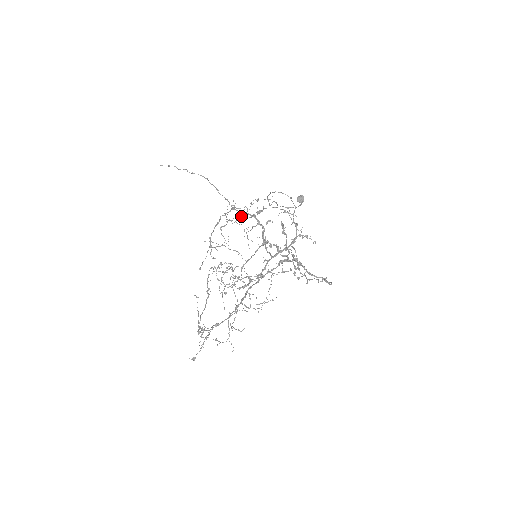
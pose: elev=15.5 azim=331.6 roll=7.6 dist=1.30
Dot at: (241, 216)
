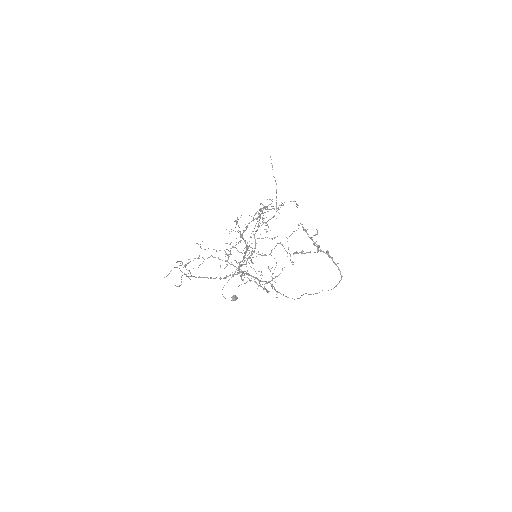
Dot at: occluded
